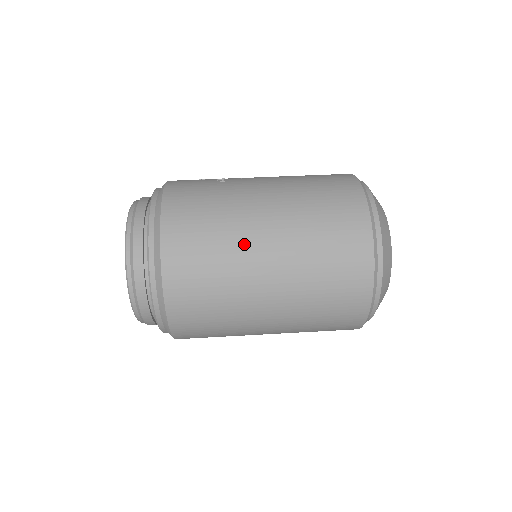
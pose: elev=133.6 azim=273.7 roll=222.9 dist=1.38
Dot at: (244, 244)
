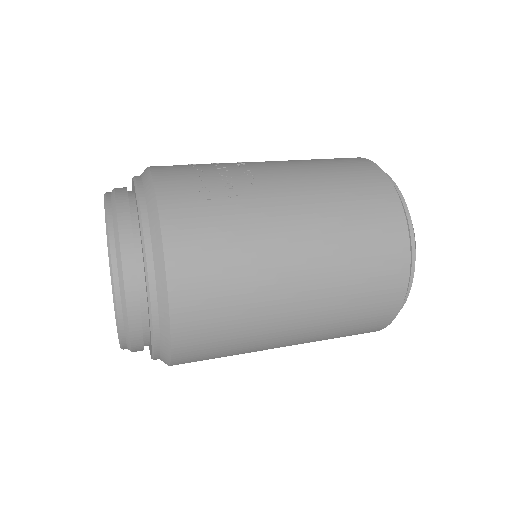
Dot at: (272, 301)
